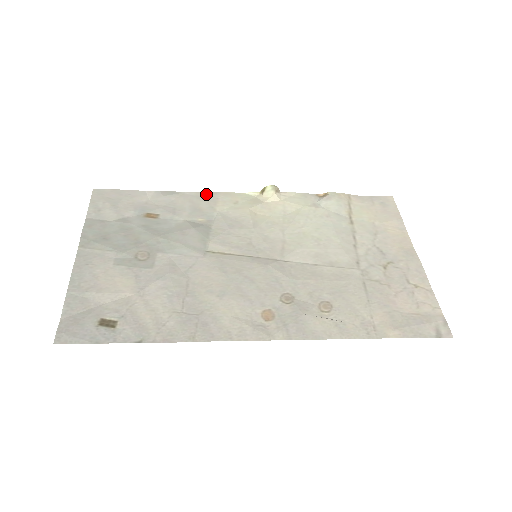
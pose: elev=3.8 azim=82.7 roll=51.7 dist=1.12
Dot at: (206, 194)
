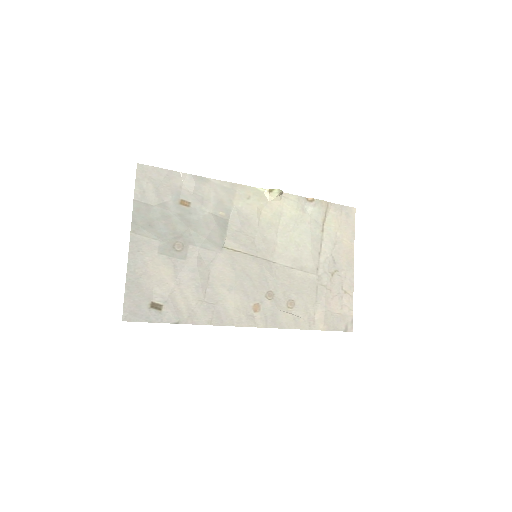
Dot at: (228, 185)
